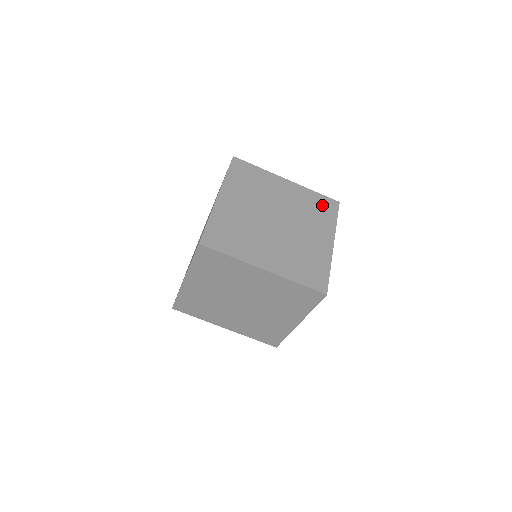
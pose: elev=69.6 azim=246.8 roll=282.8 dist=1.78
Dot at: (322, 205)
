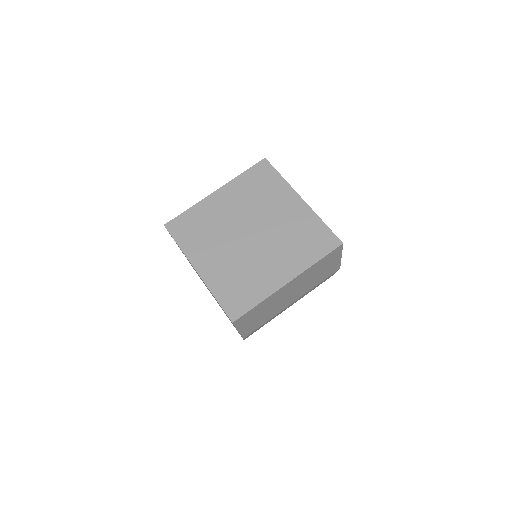
Dot at: occluded
